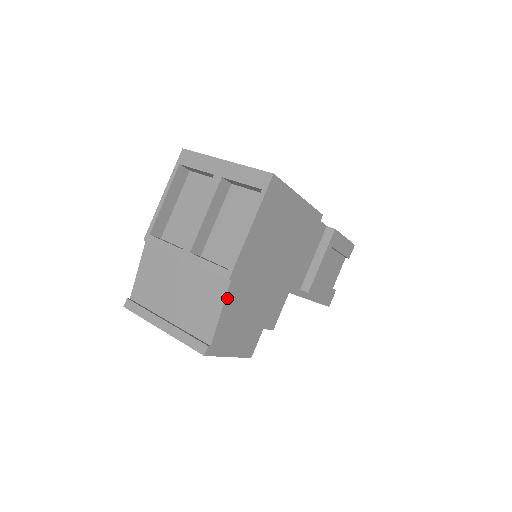
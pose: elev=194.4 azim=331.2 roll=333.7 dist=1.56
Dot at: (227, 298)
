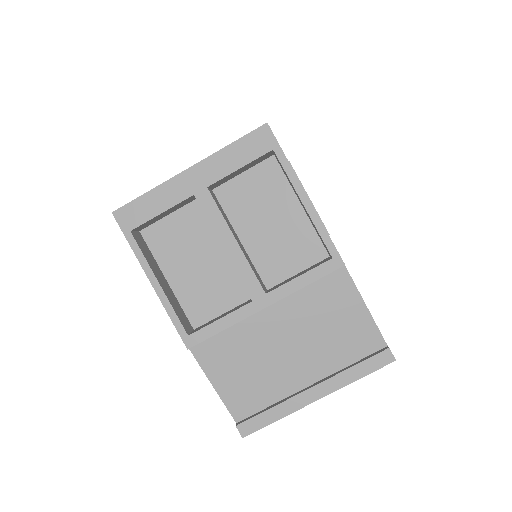
Dot at: (355, 286)
